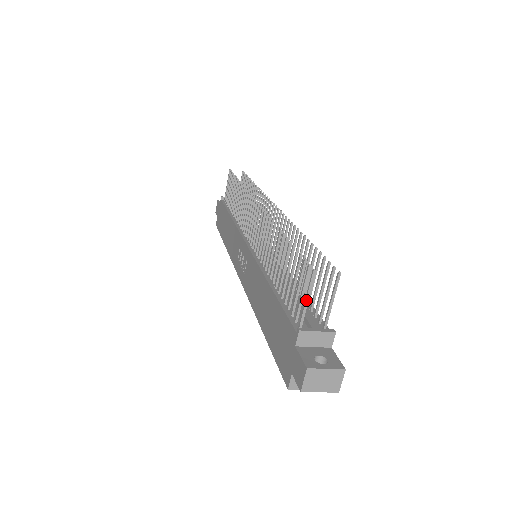
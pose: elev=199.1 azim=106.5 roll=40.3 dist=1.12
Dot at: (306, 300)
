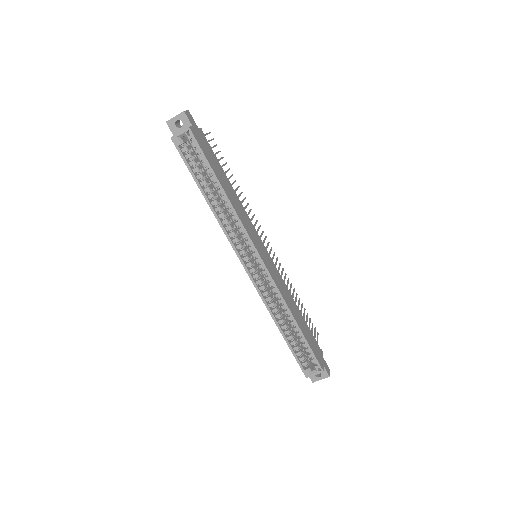
Dot at: occluded
